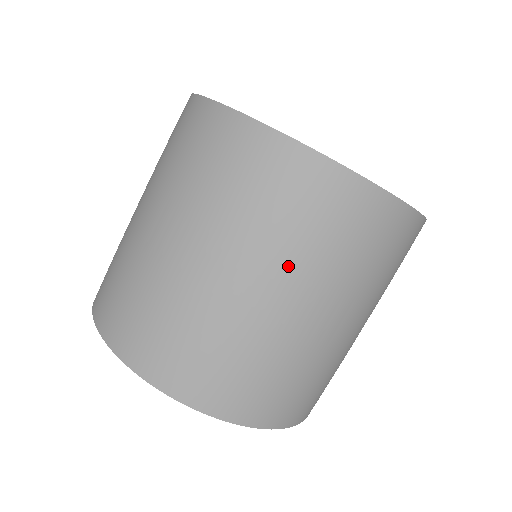
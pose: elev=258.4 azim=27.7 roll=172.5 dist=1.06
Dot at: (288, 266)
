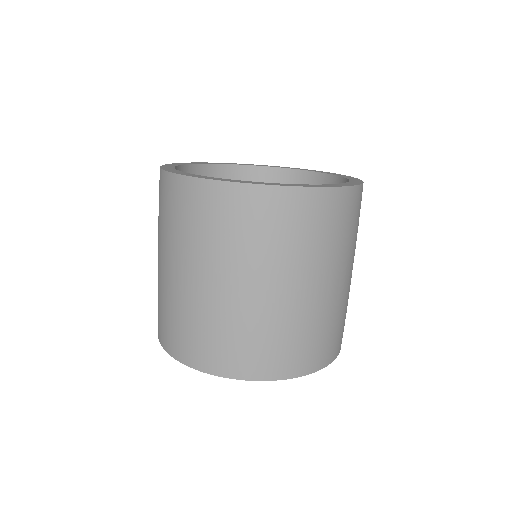
Dot at: (249, 264)
